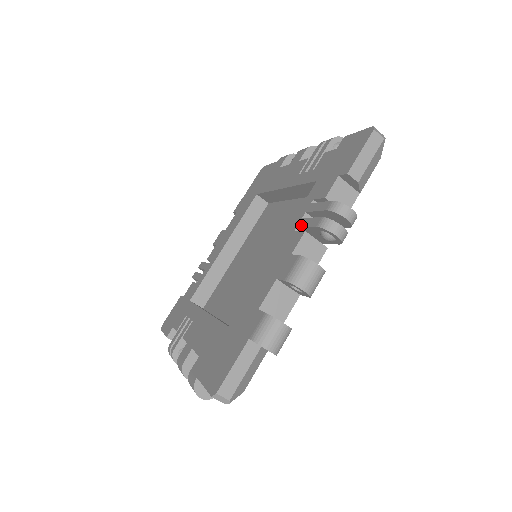
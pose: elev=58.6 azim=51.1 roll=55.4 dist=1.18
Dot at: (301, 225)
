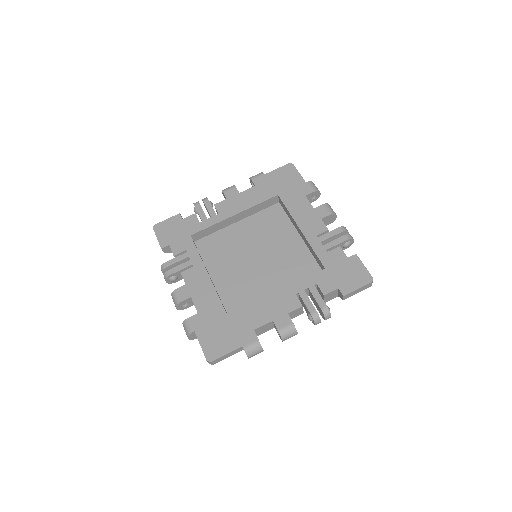
Dot at: (302, 296)
